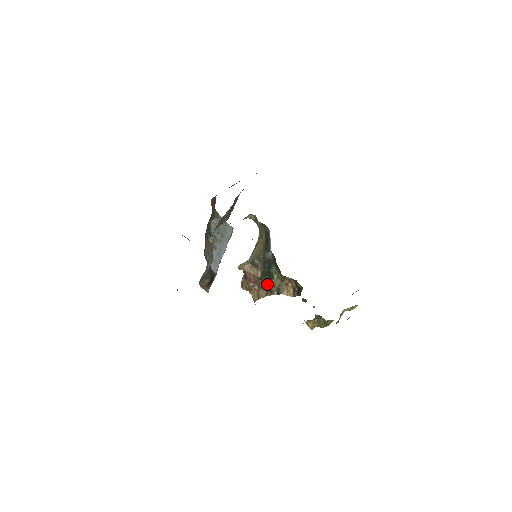
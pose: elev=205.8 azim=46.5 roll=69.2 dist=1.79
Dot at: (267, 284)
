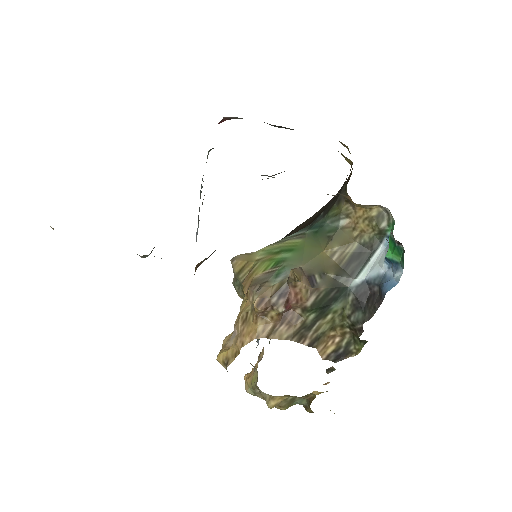
Dot at: (306, 322)
